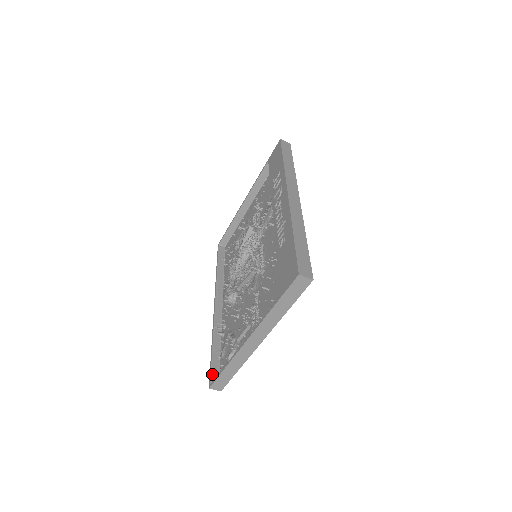
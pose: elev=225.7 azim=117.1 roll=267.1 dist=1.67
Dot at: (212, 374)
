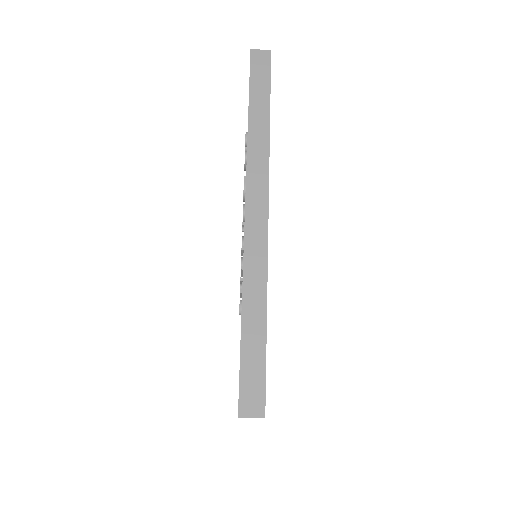
Dot at: occluded
